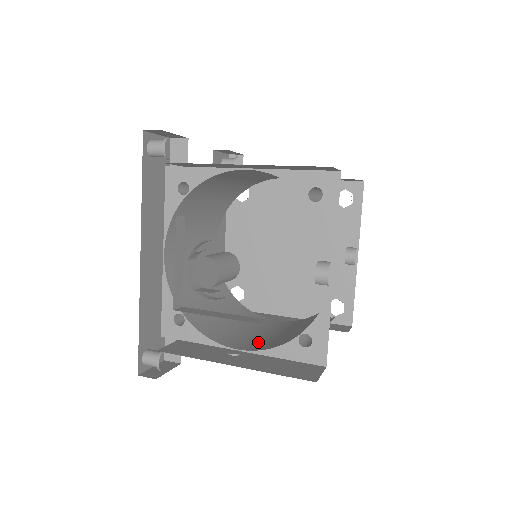
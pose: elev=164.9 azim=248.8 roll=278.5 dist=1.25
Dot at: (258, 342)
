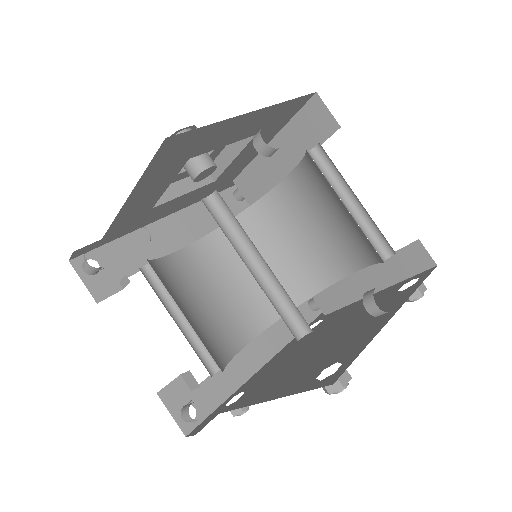
Dot at: occluded
